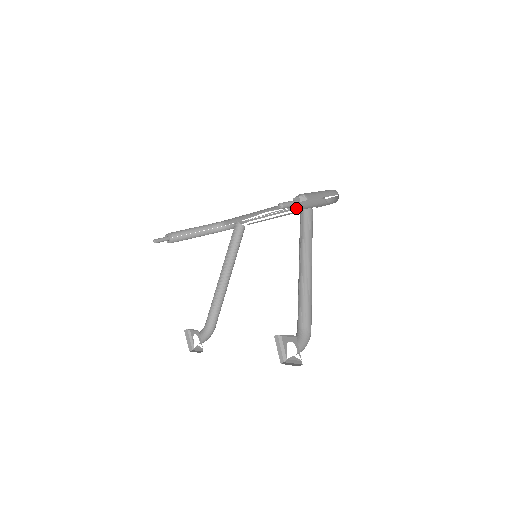
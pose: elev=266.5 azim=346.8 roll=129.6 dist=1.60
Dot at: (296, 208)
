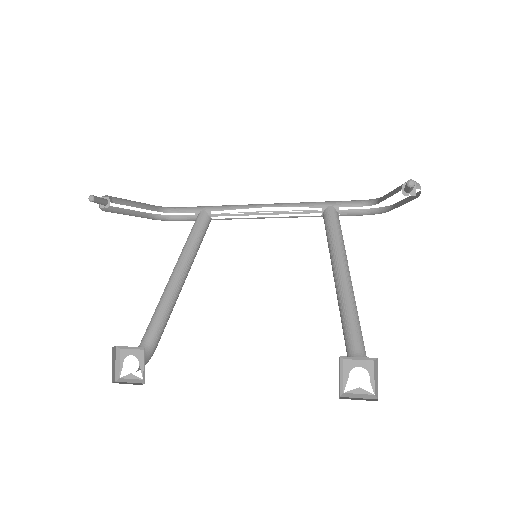
Dot at: (406, 195)
